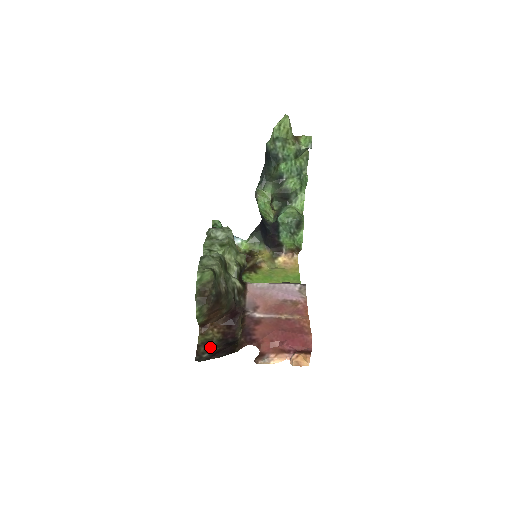
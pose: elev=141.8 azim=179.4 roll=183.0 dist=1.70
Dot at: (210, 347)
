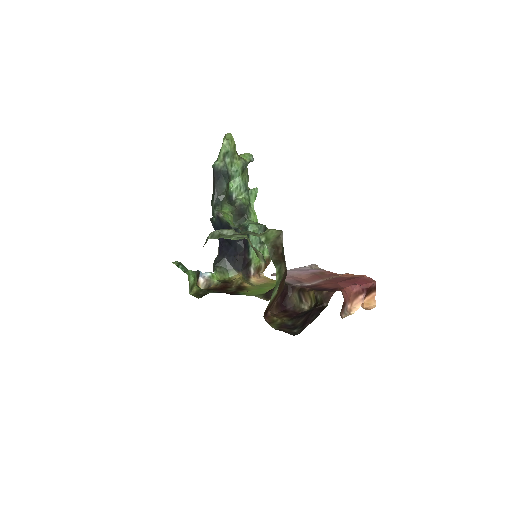
Dot at: (289, 327)
